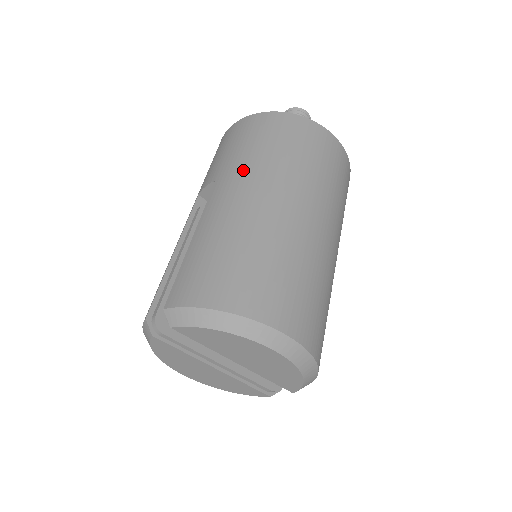
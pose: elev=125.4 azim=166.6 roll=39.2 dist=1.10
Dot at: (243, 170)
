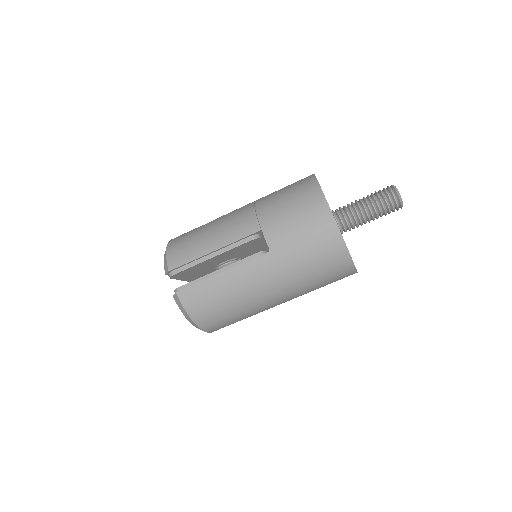
Dot at: (283, 270)
